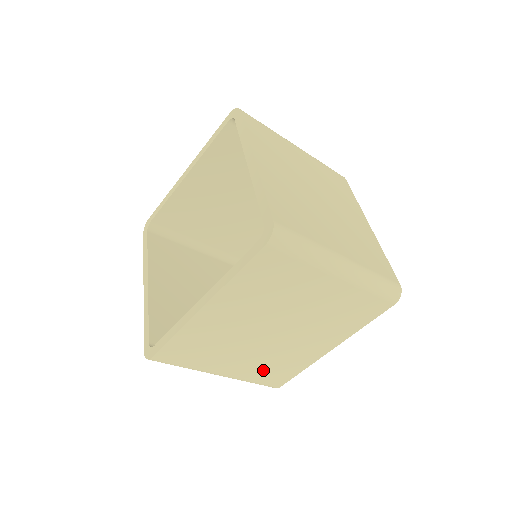
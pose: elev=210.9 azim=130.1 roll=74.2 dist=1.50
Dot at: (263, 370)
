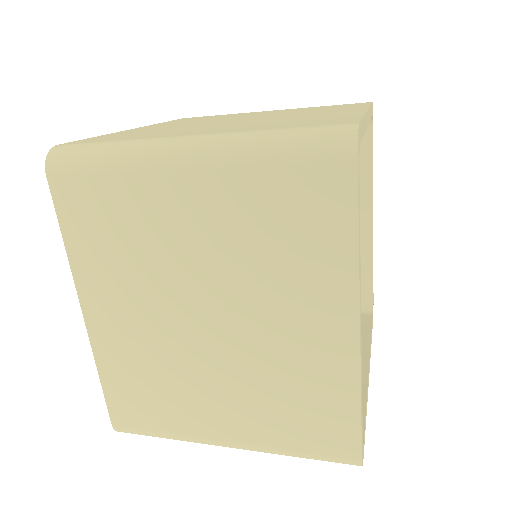
Dot at: (283, 418)
